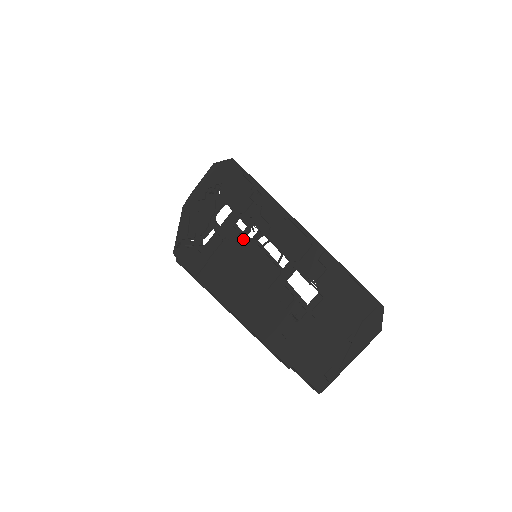
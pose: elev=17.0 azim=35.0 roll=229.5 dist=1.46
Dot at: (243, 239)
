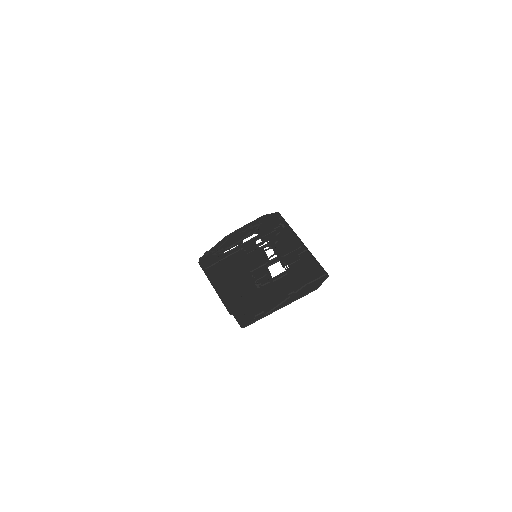
Dot at: (254, 248)
